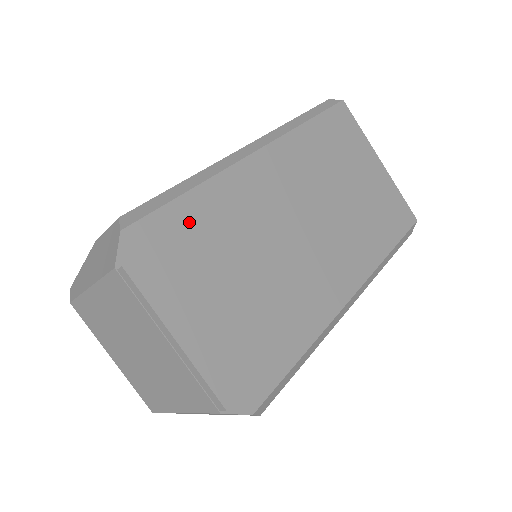
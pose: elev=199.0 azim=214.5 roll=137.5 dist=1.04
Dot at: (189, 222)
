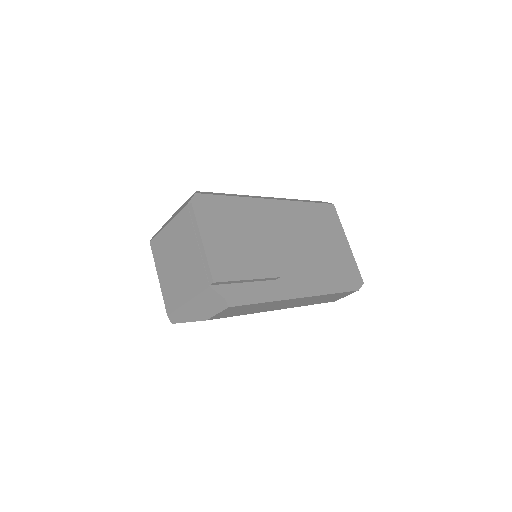
Dot at: (227, 204)
